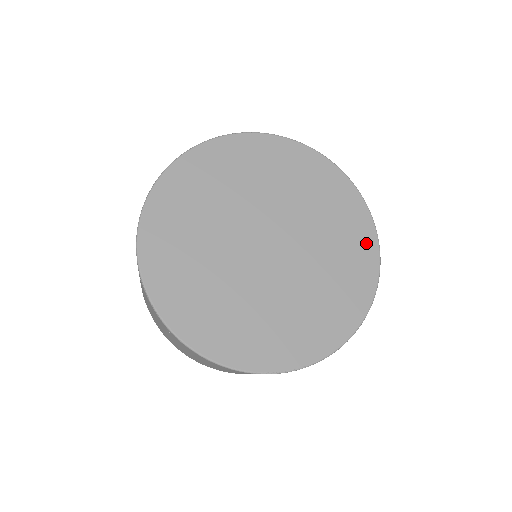
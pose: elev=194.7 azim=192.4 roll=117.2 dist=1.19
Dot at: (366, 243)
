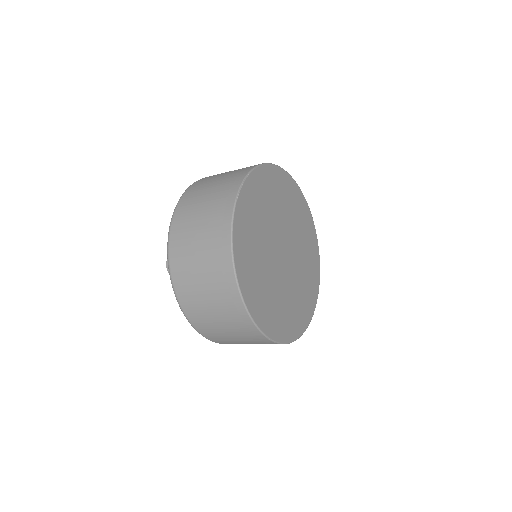
Dot at: (303, 204)
